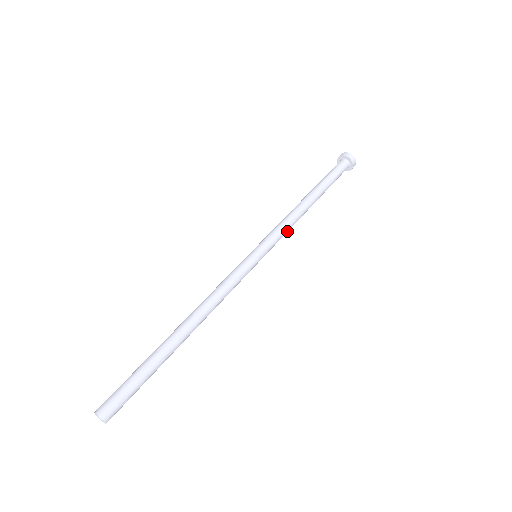
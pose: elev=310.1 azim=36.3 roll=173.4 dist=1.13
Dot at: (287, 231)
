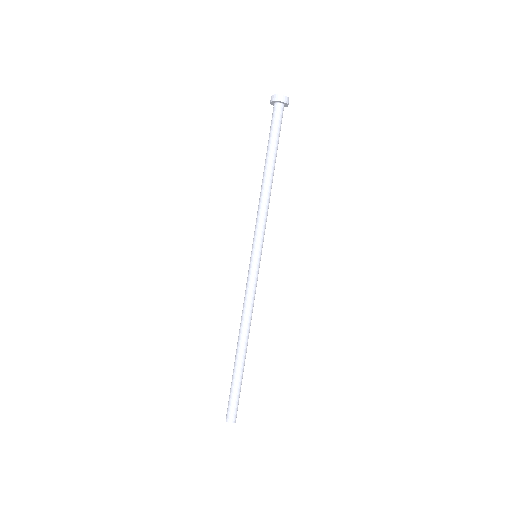
Dot at: occluded
